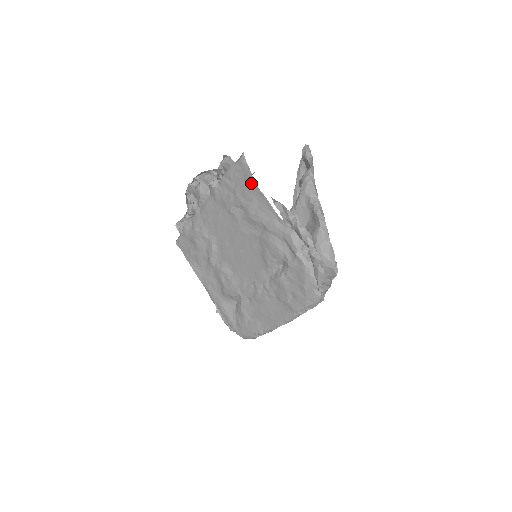
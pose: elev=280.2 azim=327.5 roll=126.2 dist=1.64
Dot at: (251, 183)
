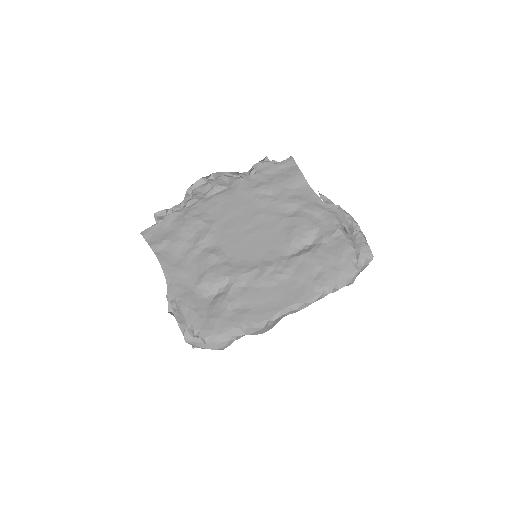
Dot at: (296, 173)
